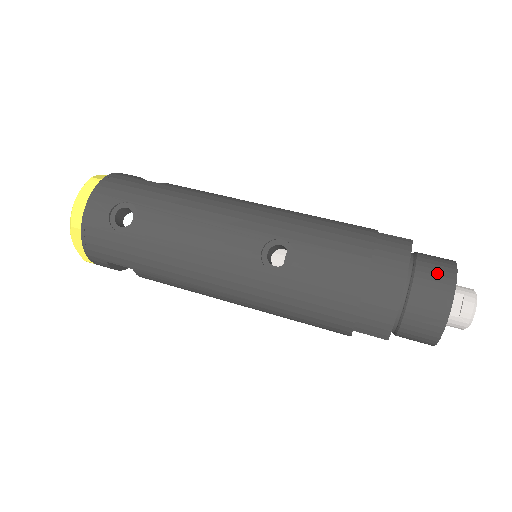
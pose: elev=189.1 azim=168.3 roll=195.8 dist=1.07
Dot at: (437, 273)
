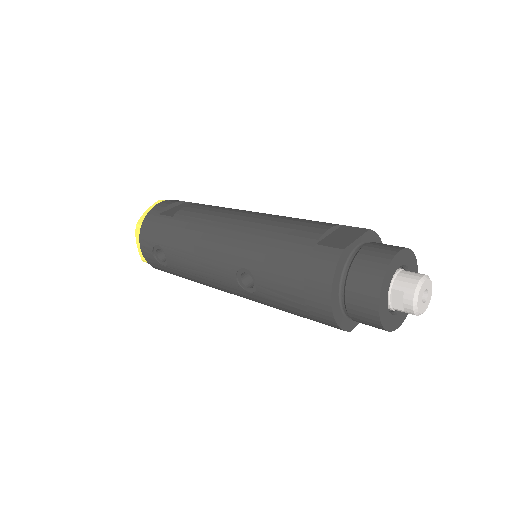
Dot at: (364, 285)
